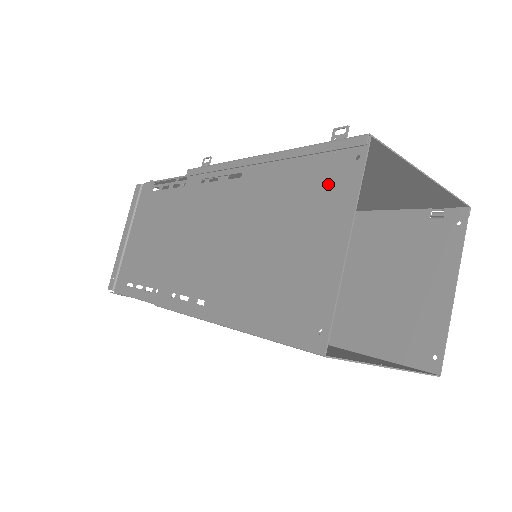
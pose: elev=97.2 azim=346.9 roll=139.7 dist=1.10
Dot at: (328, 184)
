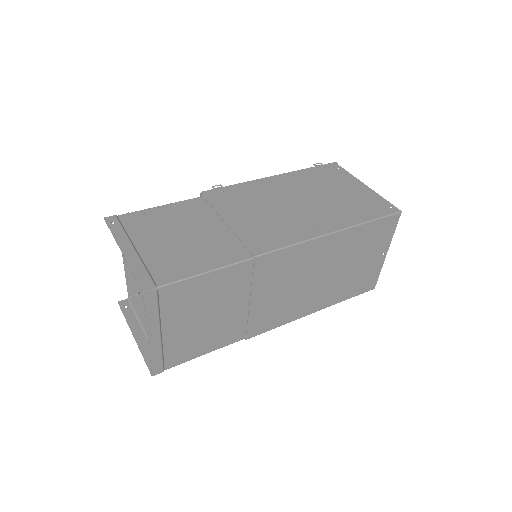
Dot at: (334, 176)
